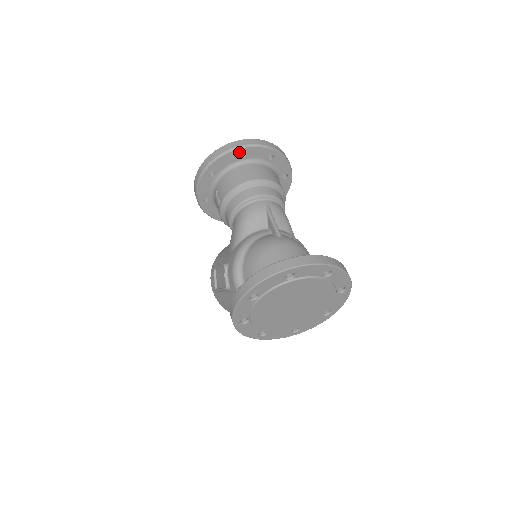
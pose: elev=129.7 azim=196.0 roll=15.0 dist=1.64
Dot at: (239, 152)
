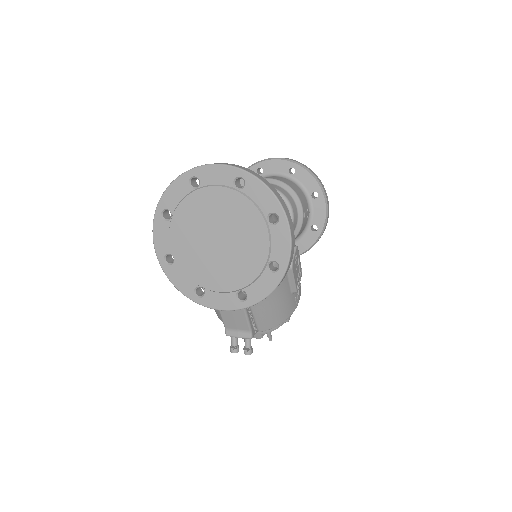
Dot at: (259, 167)
